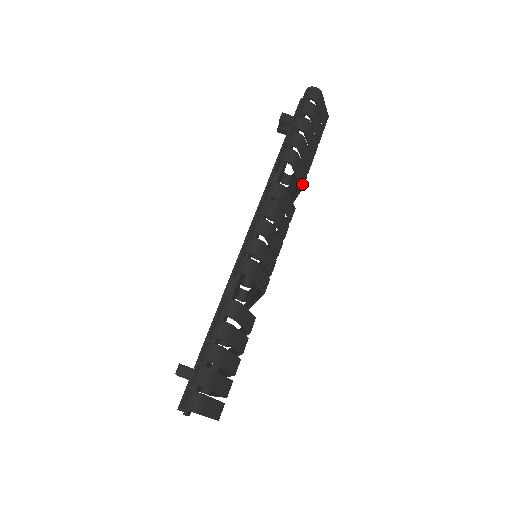
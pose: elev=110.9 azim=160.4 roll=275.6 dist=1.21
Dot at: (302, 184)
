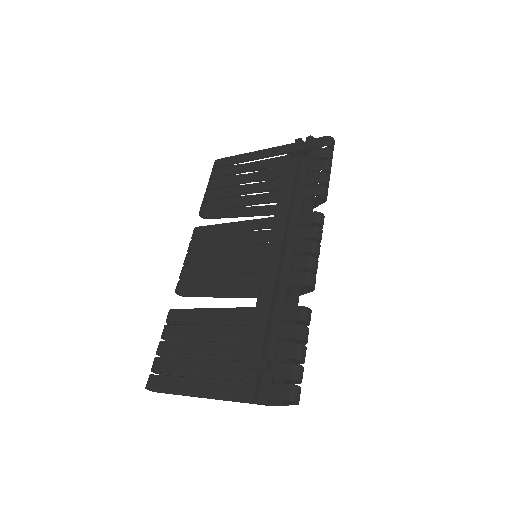
Dot at: occluded
